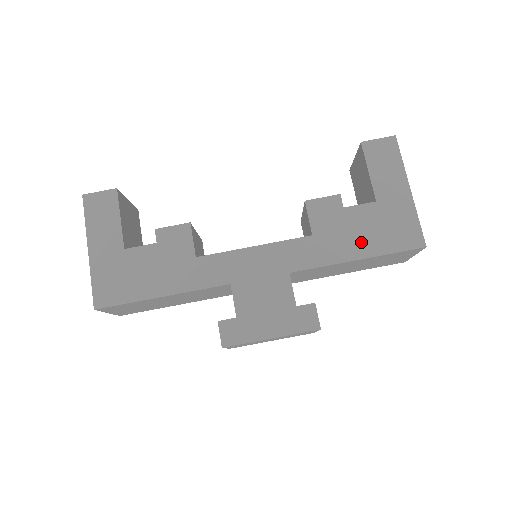
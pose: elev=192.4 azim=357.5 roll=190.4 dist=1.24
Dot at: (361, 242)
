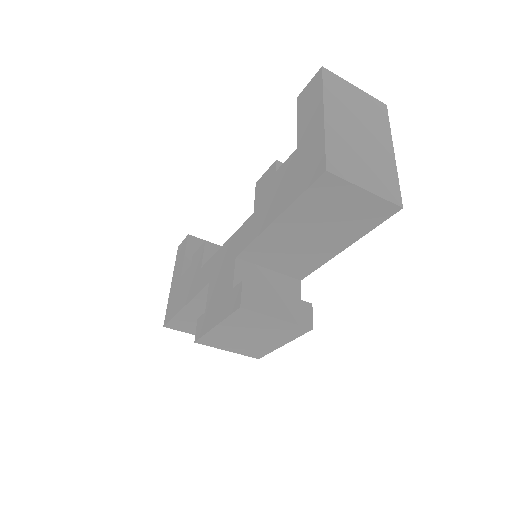
Dot at: (280, 199)
